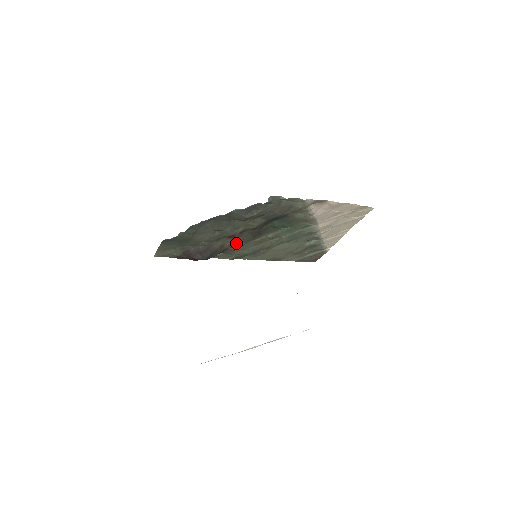
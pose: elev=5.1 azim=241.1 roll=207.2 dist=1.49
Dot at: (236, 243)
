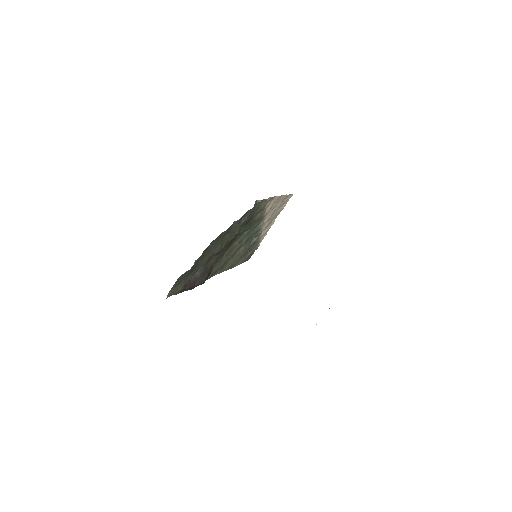
Dot at: (217, 259)
